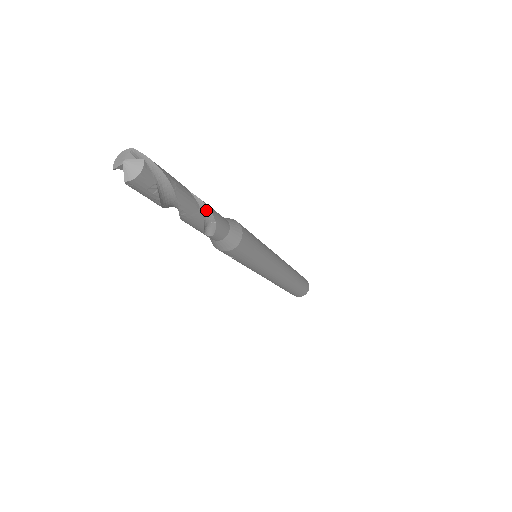
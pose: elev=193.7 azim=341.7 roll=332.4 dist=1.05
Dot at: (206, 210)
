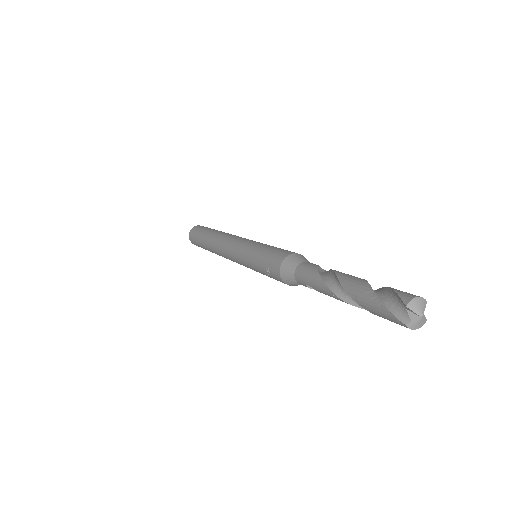
Dot at: occluded
